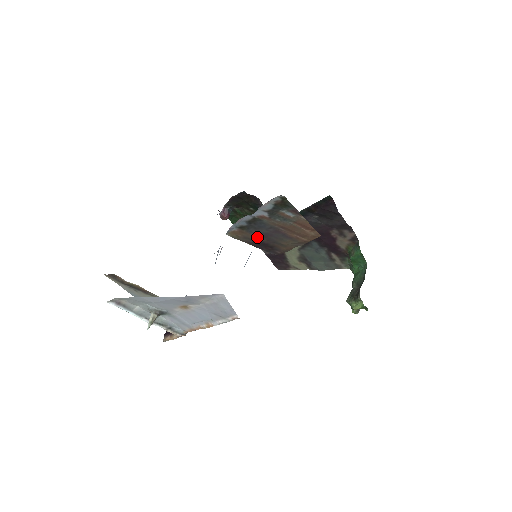
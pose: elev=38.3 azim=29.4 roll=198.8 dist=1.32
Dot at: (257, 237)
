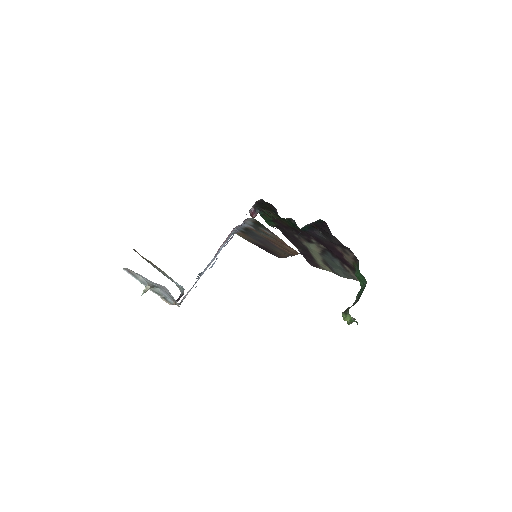
Dot at: (257, 241)
